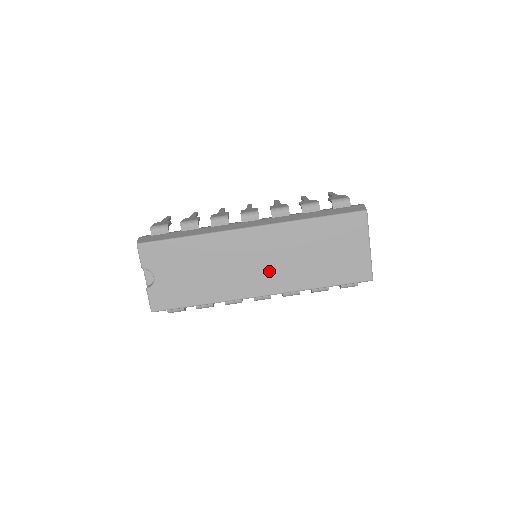
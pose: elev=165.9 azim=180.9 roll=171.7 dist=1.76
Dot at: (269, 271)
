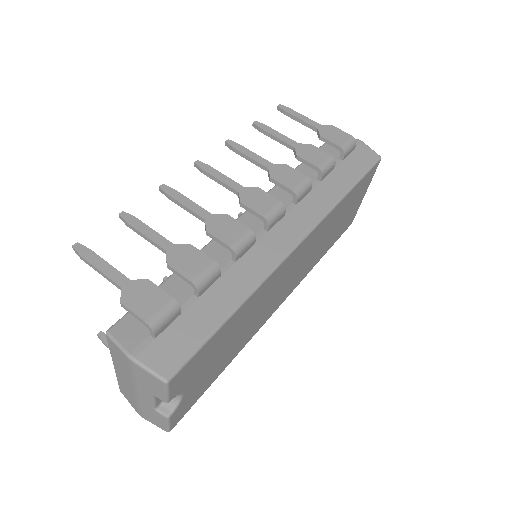
Dot at: (295, 277)
